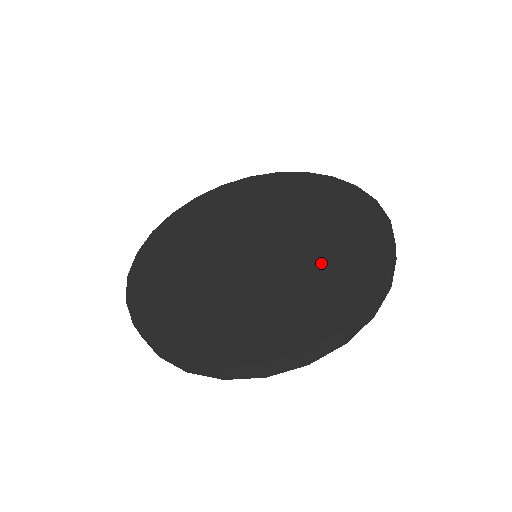
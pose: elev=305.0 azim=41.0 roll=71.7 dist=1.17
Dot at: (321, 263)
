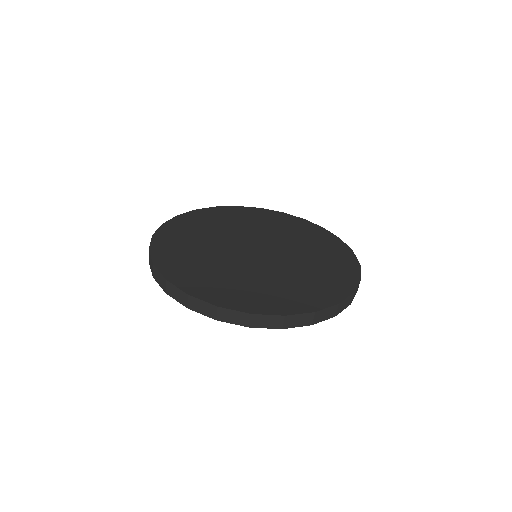
Dot at: (284, 280)
